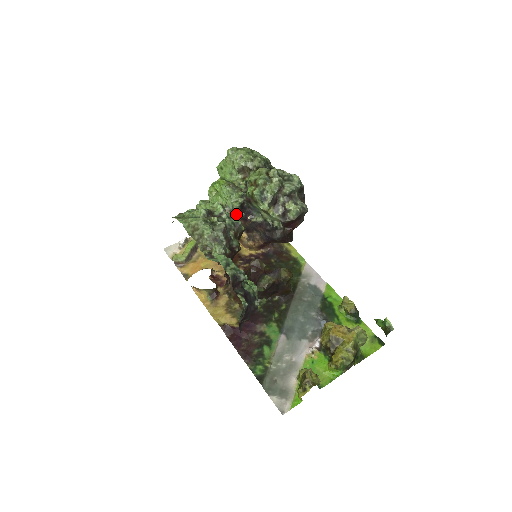
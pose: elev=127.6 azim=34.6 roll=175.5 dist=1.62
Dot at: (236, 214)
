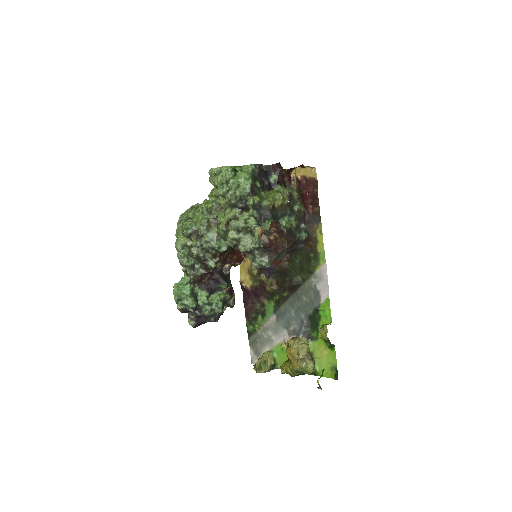
Dot at: occluded
